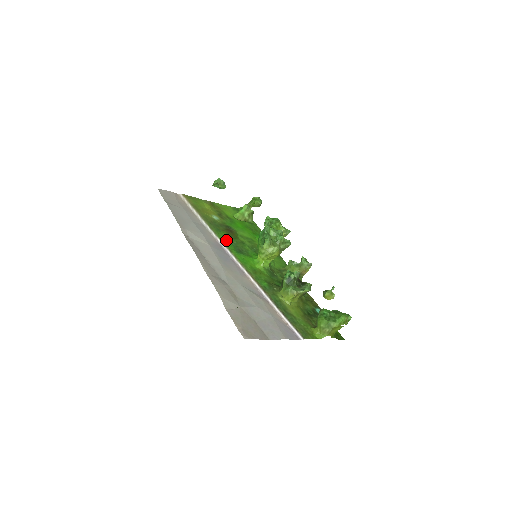
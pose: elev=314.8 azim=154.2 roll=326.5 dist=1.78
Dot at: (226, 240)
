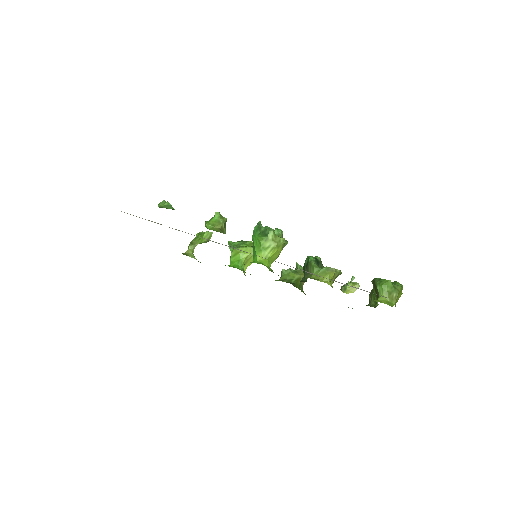
Dot at: occluded
